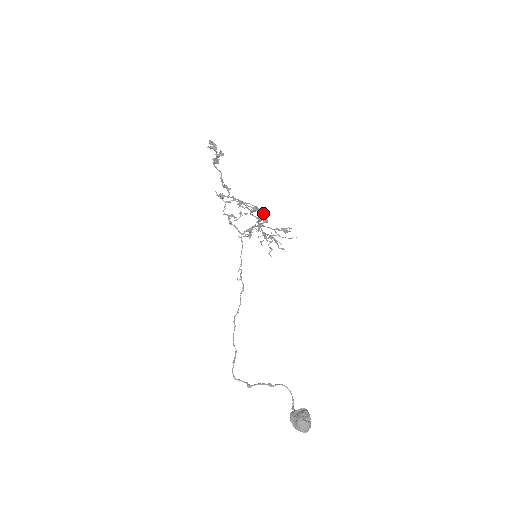
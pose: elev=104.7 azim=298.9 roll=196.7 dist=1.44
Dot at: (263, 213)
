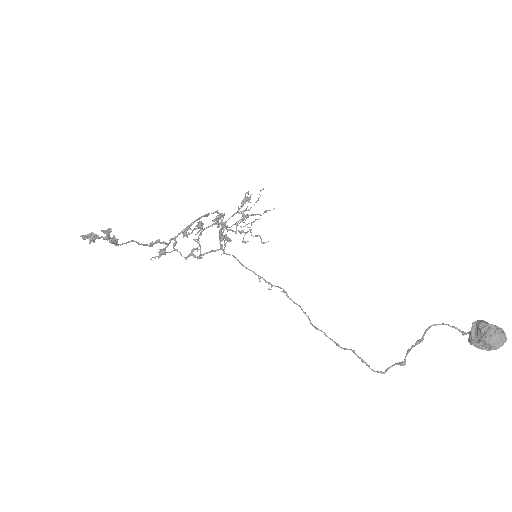
Dot at: occluded
